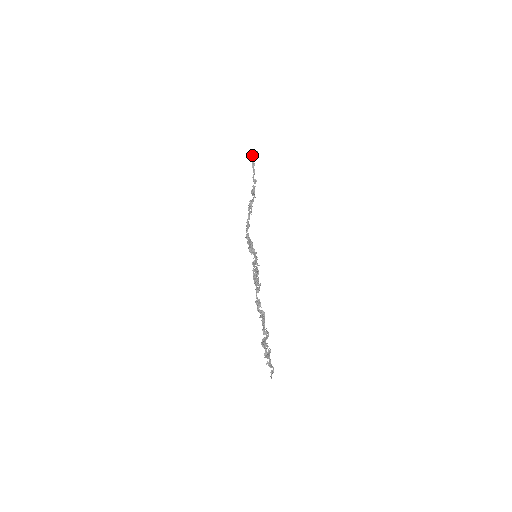
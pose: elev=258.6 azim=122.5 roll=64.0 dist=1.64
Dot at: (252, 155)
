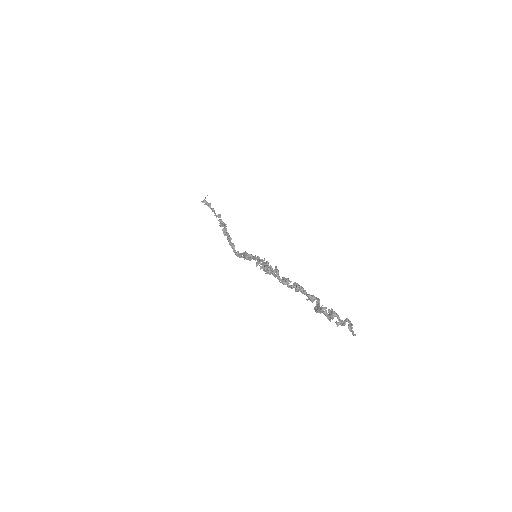
Dot at: (204, 200)
